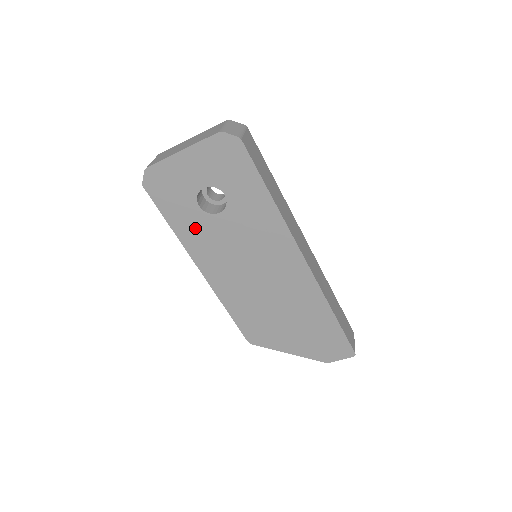
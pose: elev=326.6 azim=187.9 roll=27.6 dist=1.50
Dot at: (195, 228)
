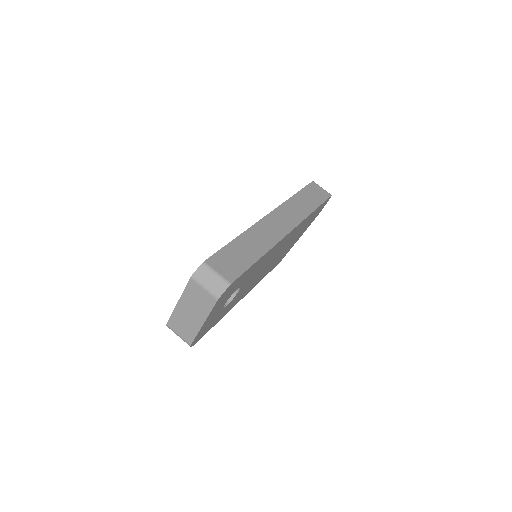
Dot at: (230, 306)
